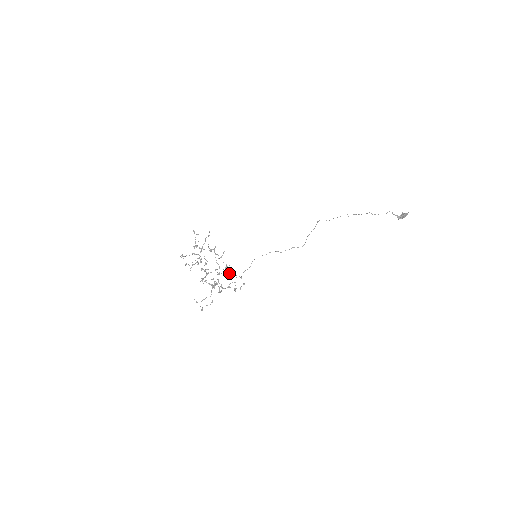
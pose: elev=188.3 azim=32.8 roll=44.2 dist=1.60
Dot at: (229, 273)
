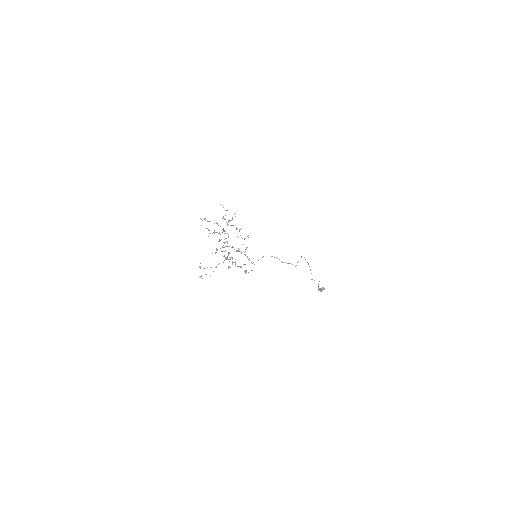
Dot at: occluded
